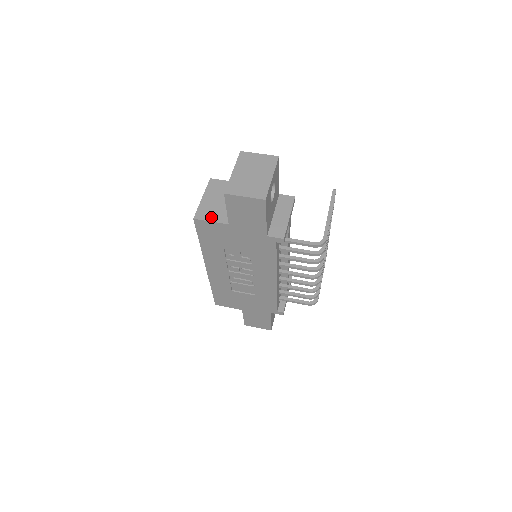
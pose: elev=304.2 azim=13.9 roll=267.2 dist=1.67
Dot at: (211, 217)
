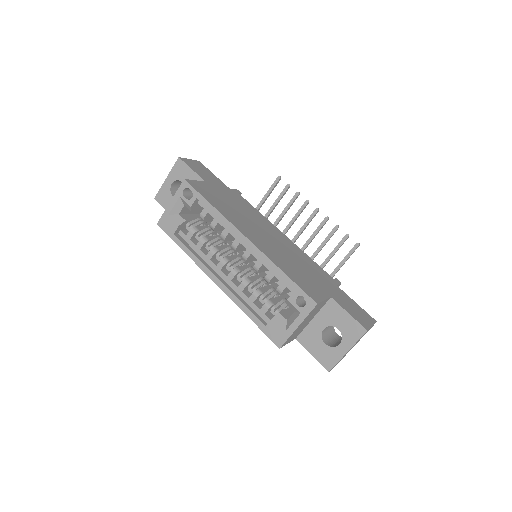
Dot at: occluded
